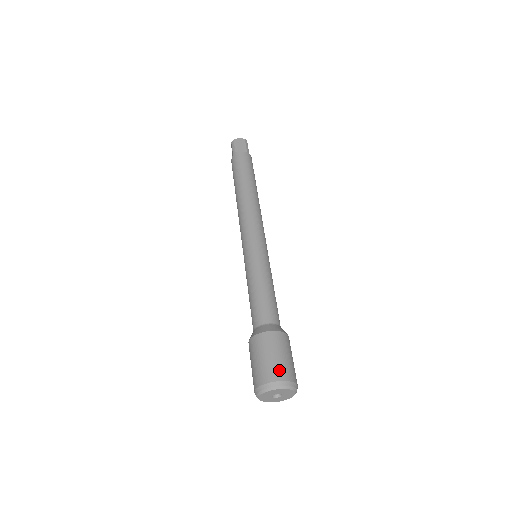
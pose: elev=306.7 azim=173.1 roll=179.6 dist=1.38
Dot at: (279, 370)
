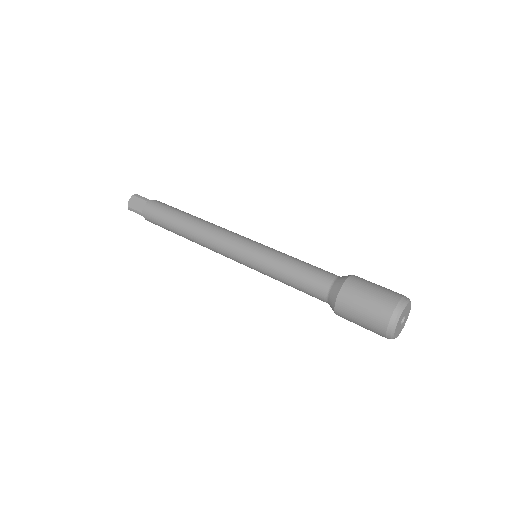
Dot at: (382, 306)
